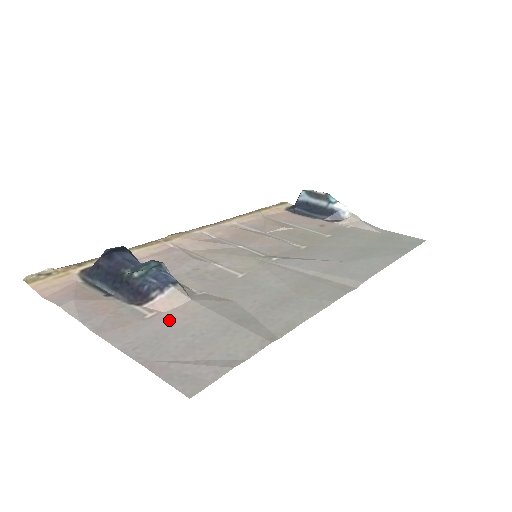
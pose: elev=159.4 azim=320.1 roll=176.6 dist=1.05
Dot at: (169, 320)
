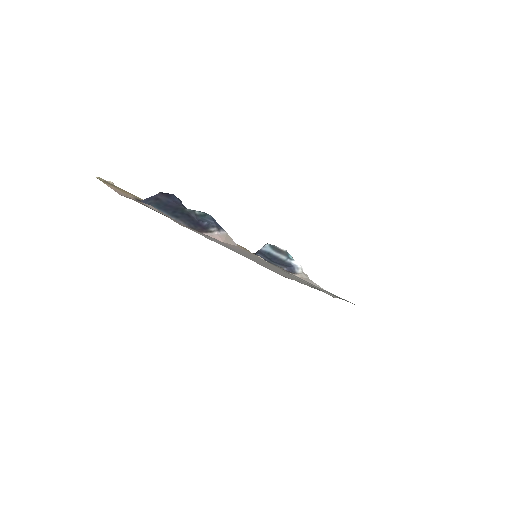
Dot at: (232, 246)
